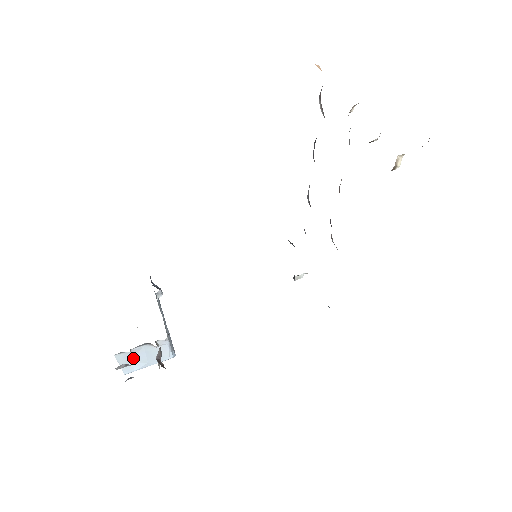
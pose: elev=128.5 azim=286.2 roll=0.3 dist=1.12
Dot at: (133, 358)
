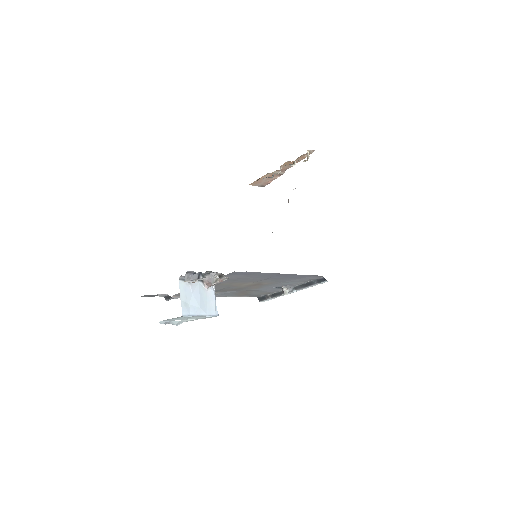
Dot at: (190, 296)
